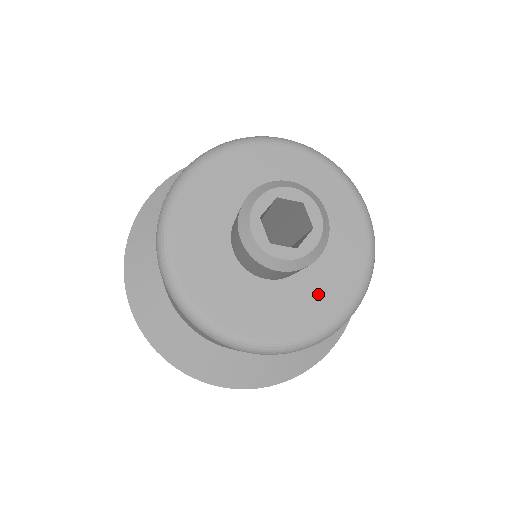
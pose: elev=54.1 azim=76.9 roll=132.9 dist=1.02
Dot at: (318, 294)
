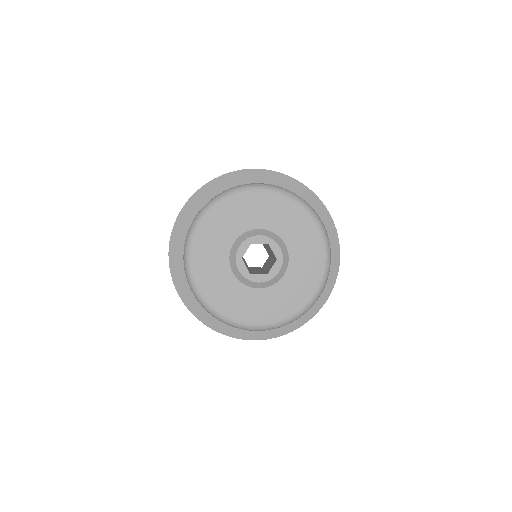
Dot at: (292, 290)
